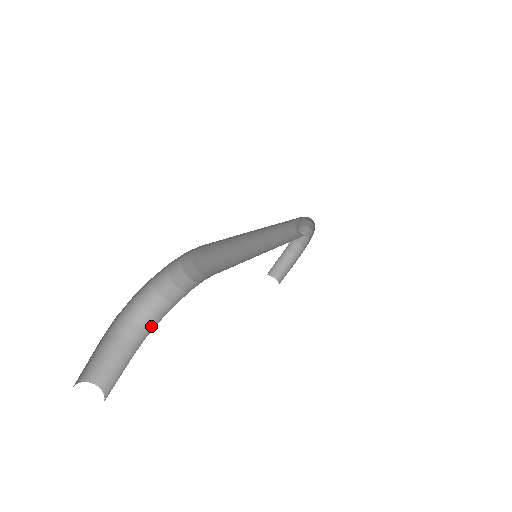
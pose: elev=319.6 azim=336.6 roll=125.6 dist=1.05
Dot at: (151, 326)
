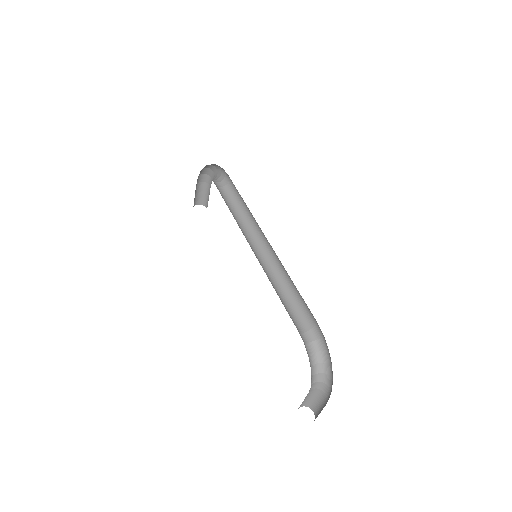
Dot at: (322, 378)
